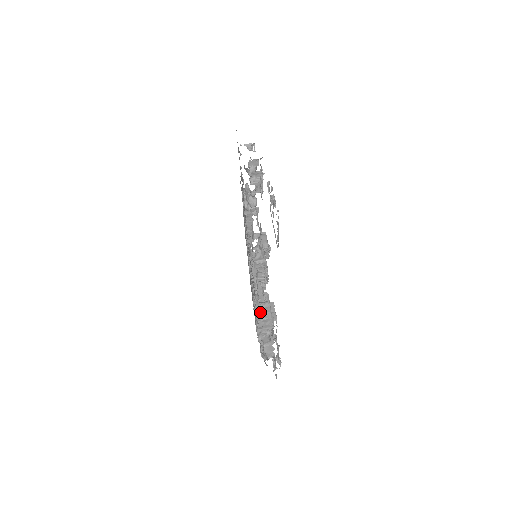
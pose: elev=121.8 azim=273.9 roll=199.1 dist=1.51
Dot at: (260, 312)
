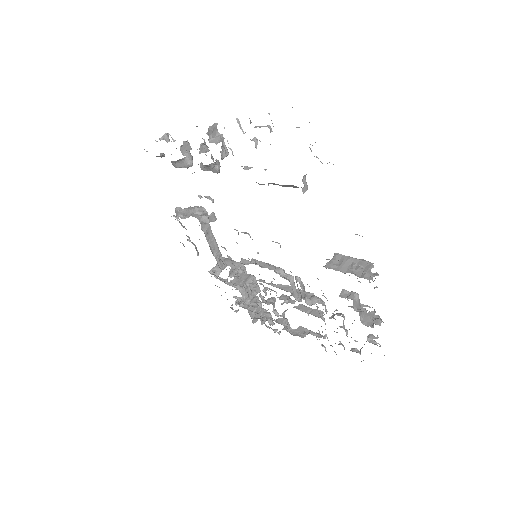
Dot at: (342, 266)
